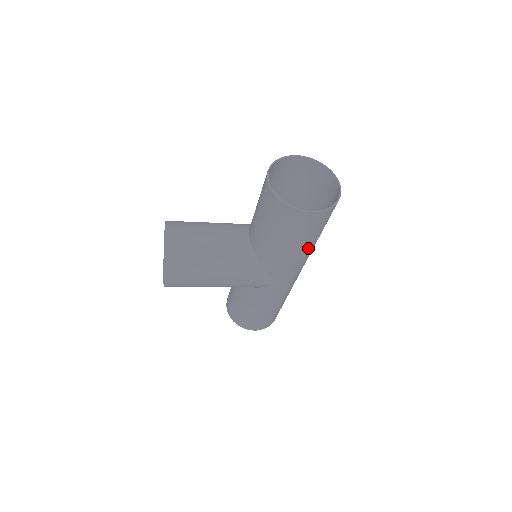
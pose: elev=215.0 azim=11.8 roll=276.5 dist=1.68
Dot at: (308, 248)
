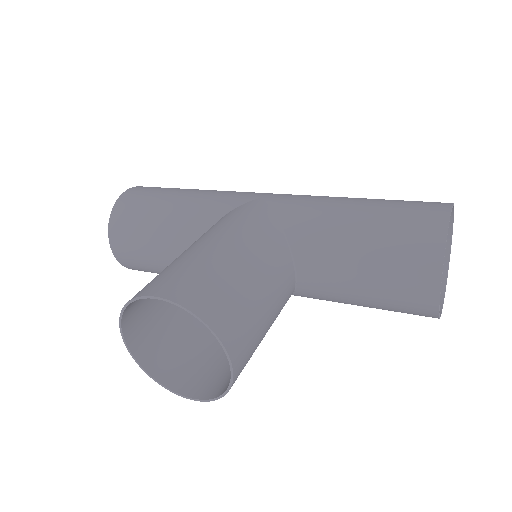
Dot at: occluded
